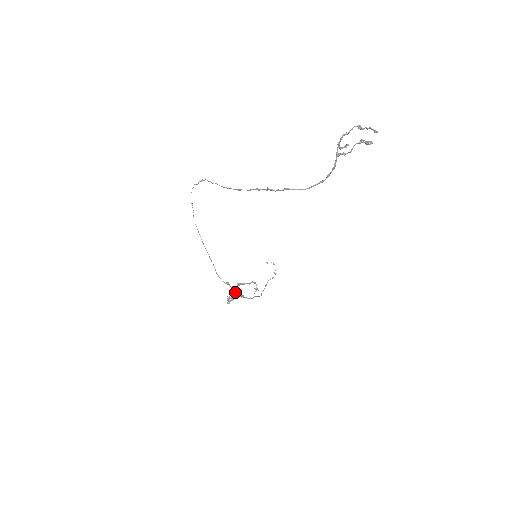
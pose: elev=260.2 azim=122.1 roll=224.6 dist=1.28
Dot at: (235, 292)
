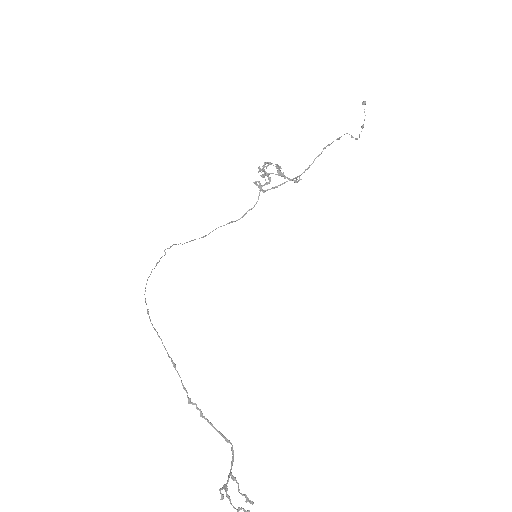
Dot at: occluded
